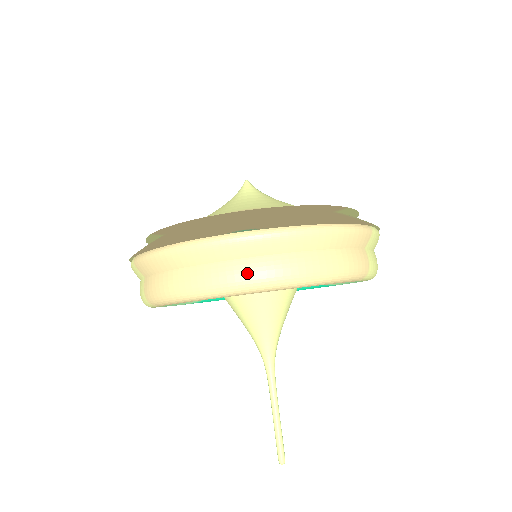
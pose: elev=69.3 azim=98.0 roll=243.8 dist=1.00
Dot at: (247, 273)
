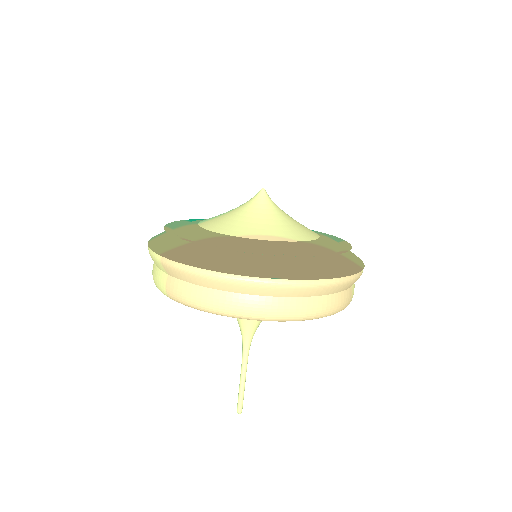
Dot at: (268, 309)
